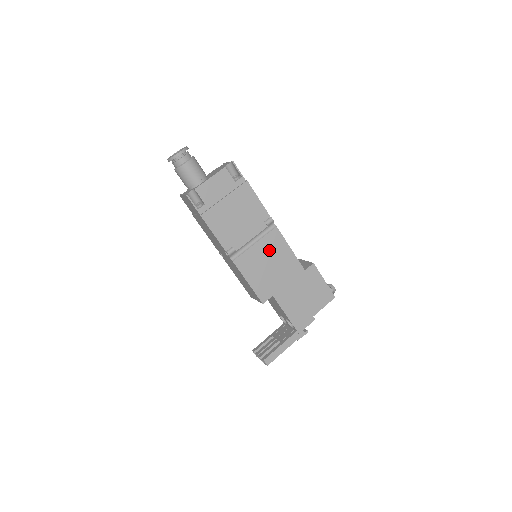
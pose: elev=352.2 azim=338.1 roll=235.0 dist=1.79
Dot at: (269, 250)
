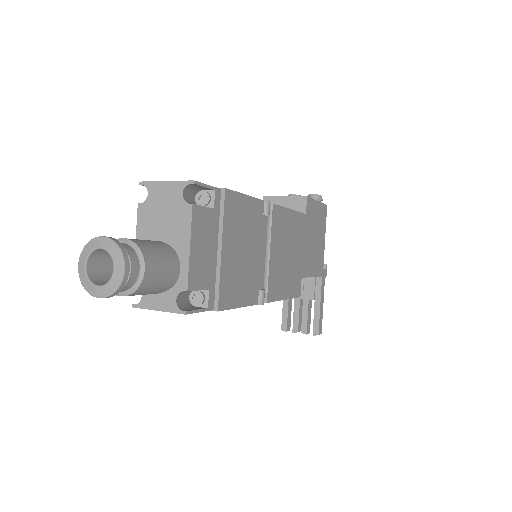
Dot at: (280, 240)
